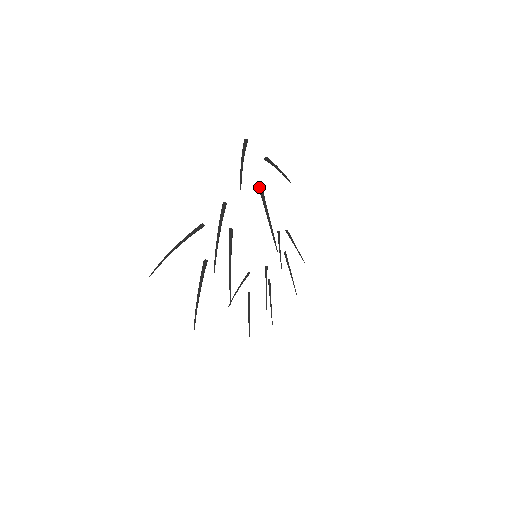
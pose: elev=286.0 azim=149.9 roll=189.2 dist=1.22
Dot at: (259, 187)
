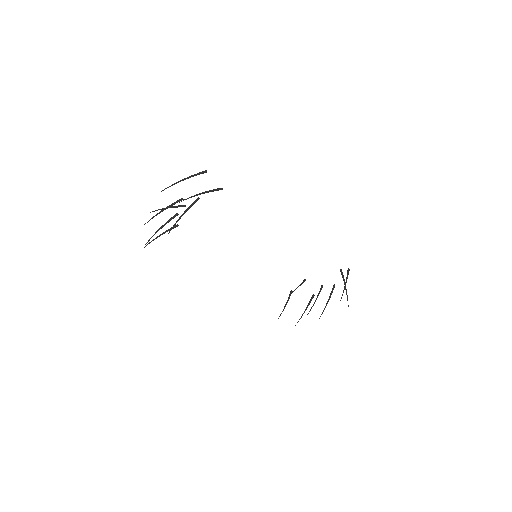
Dot at: (195, 200)
